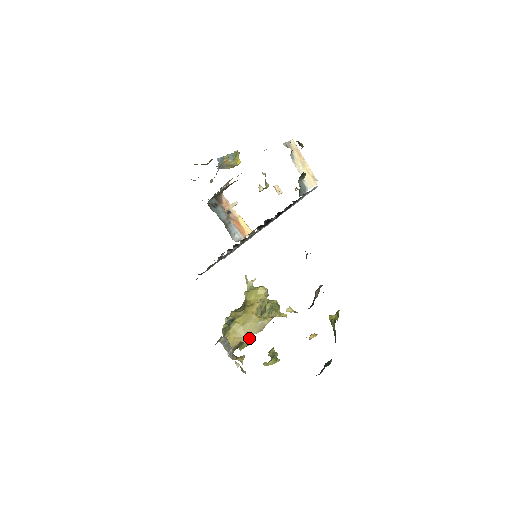
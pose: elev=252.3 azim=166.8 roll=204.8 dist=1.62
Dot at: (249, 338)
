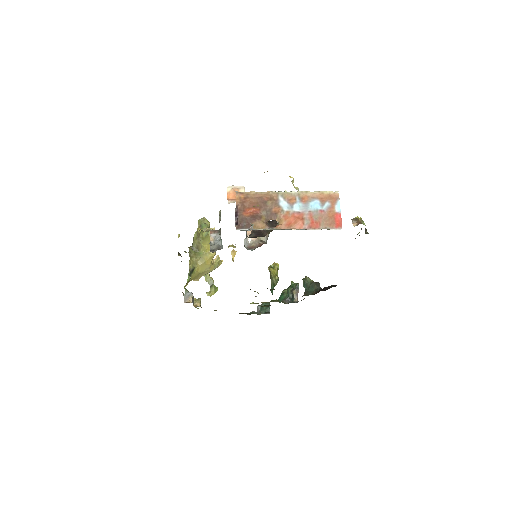
Dot at: occluded
